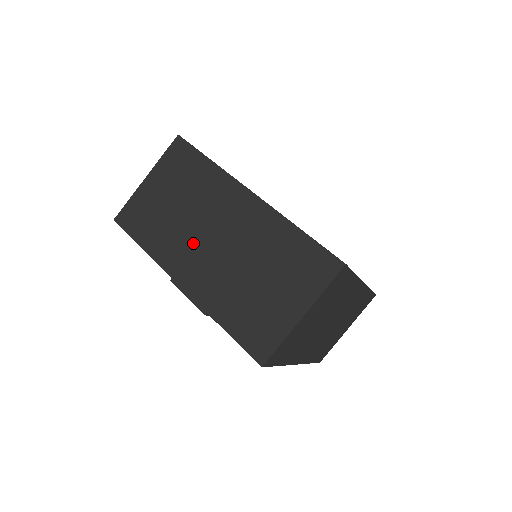
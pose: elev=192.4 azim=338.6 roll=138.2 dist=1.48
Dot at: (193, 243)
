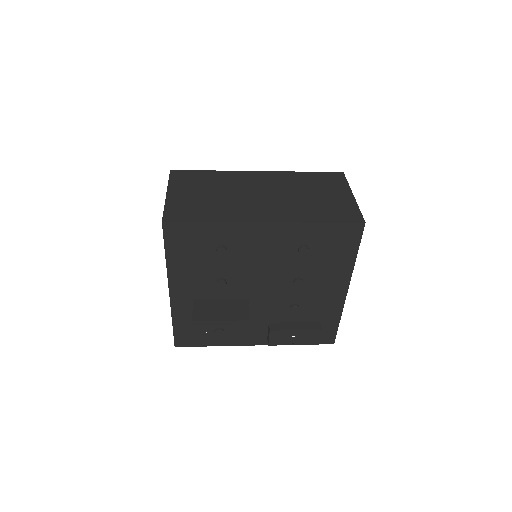
Dot at: (248, 202)
